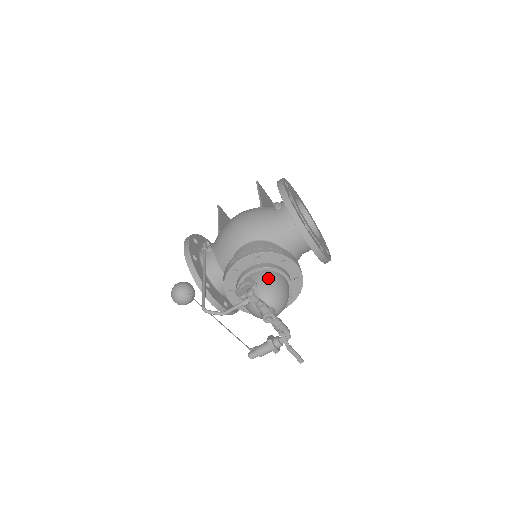
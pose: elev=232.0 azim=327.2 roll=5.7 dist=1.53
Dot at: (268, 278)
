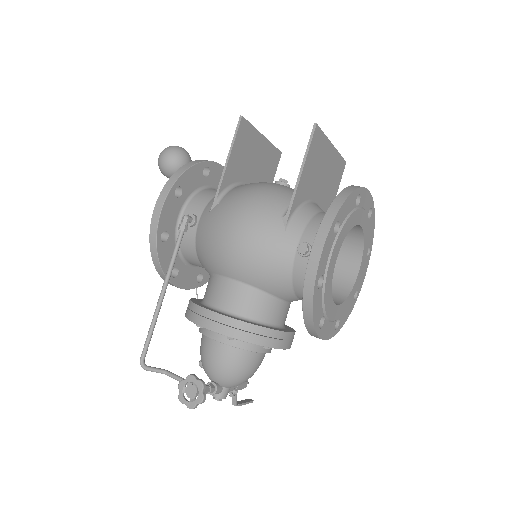
Dot at: (234, 363)
